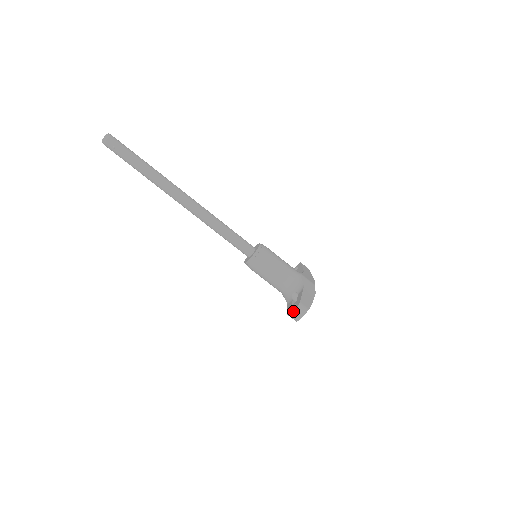
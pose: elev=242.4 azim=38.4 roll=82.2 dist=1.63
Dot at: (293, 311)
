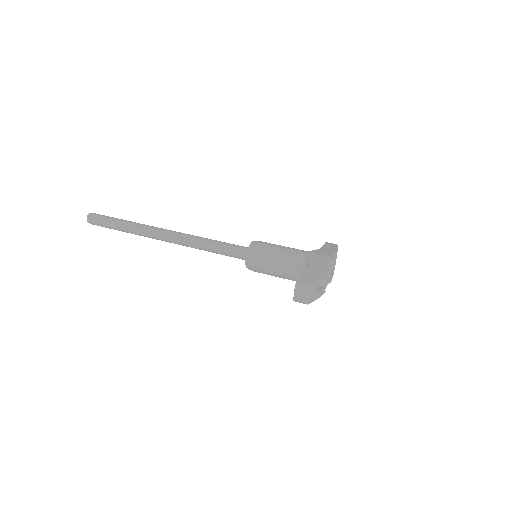
Dot at: occluded
